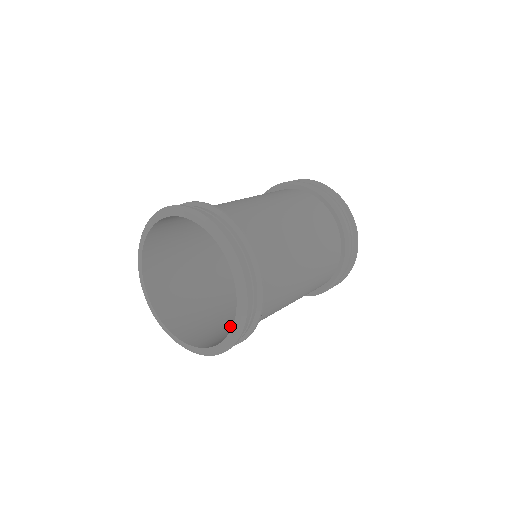
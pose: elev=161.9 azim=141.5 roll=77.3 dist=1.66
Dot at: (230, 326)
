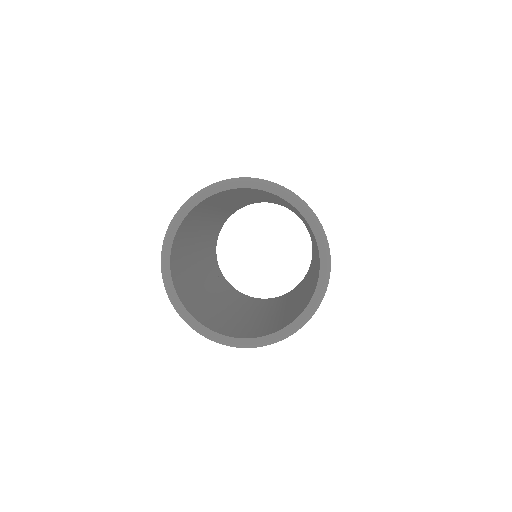
Dot at: (269, 322)
